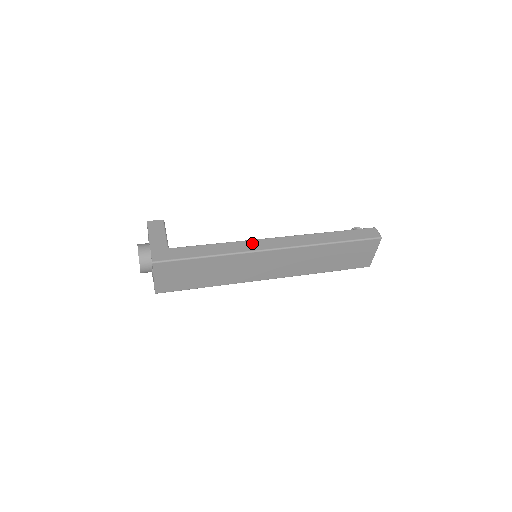
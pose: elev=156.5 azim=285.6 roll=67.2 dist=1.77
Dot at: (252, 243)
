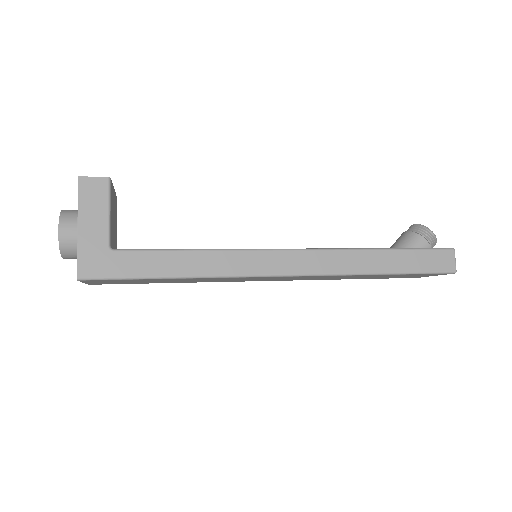
Dot at: (253, 258)
